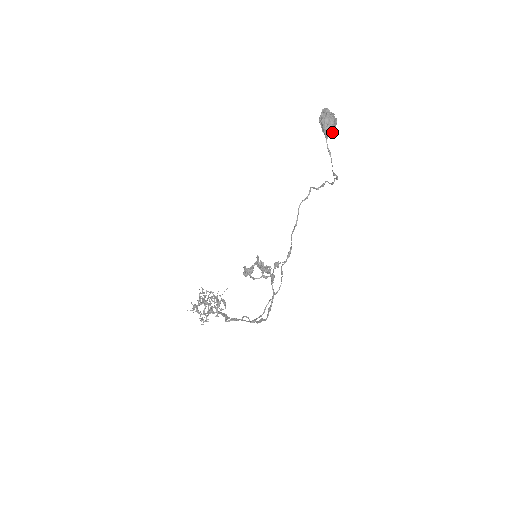
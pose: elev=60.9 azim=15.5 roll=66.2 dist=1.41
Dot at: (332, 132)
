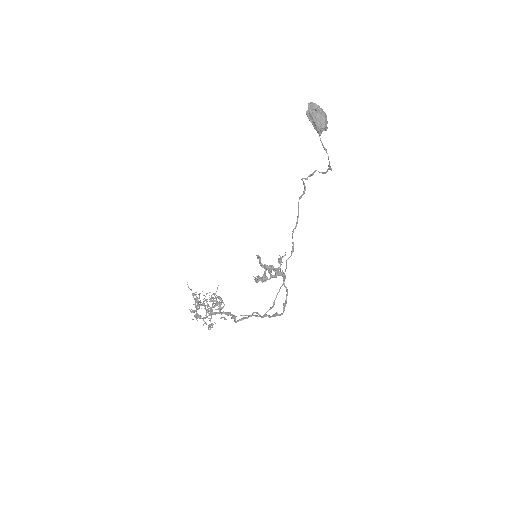
Dot at: (325, 128)
